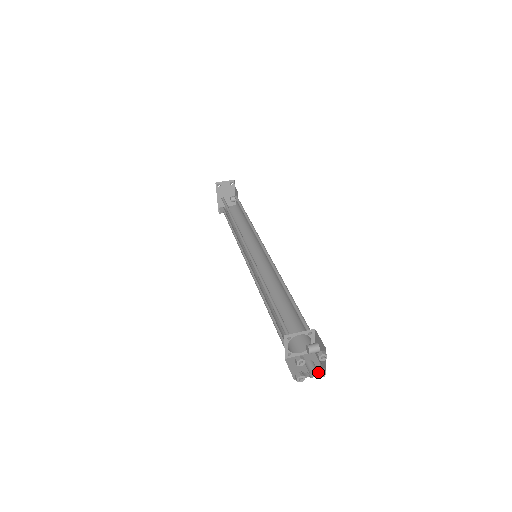
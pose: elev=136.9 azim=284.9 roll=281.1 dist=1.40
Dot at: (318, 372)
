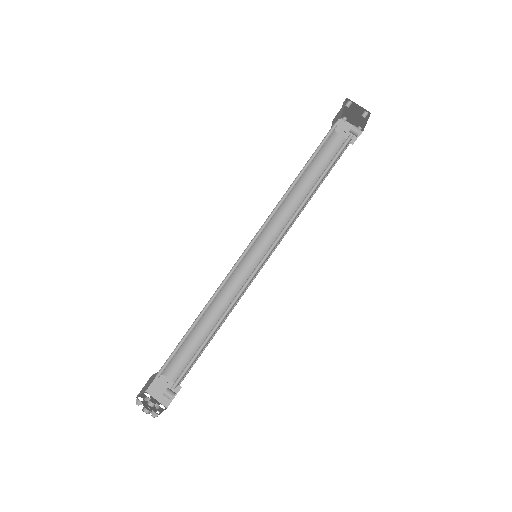
Dot at: (150, 412)
